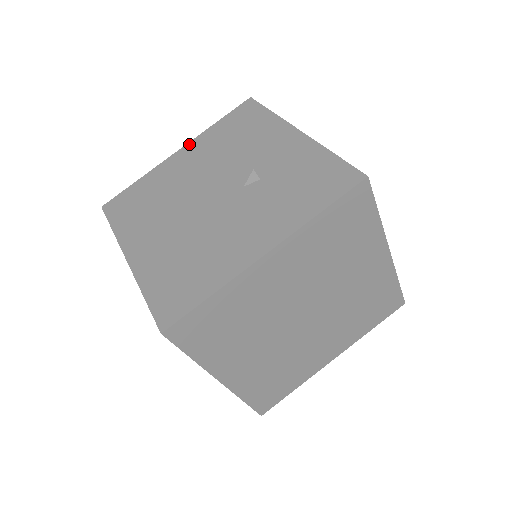
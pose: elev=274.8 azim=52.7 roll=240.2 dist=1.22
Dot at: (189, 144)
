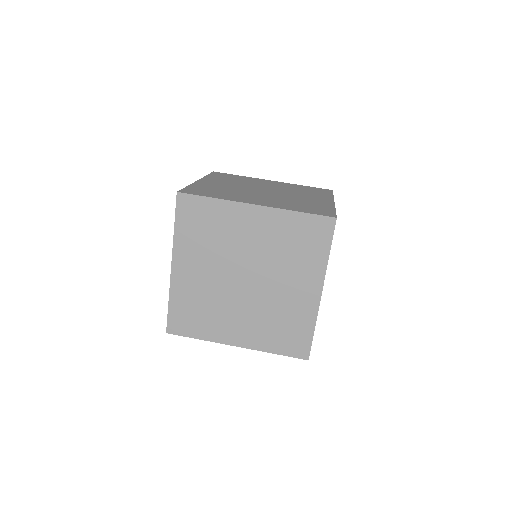
Dot at: occluded
